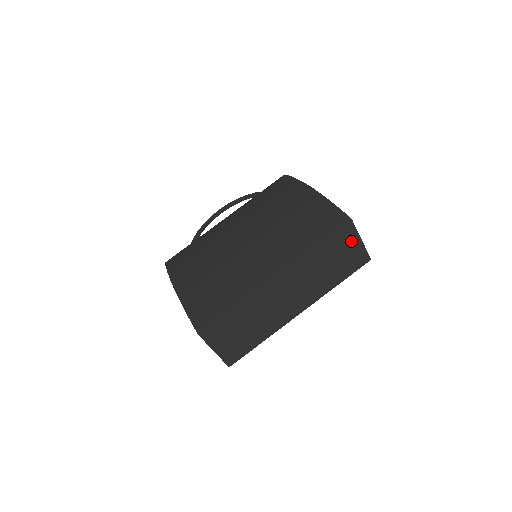
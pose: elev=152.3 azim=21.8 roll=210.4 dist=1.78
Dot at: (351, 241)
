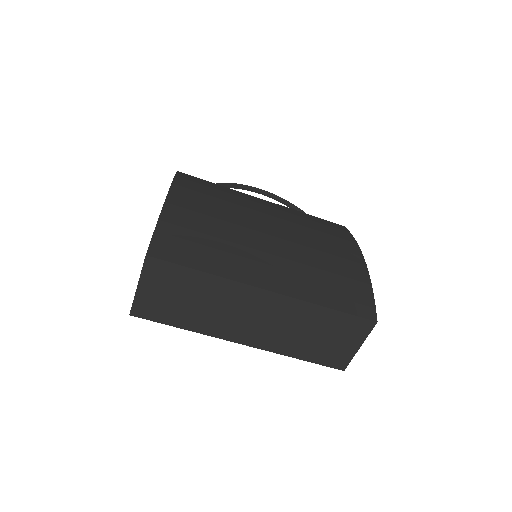
Dot at: (353, 338)
